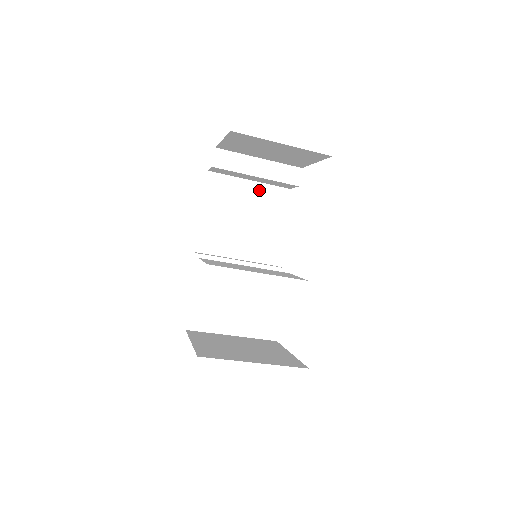
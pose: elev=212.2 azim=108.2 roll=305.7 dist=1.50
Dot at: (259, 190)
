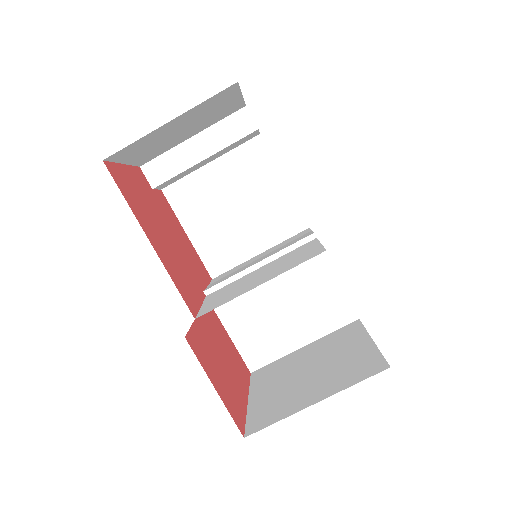
Dot at: (227, 164)
